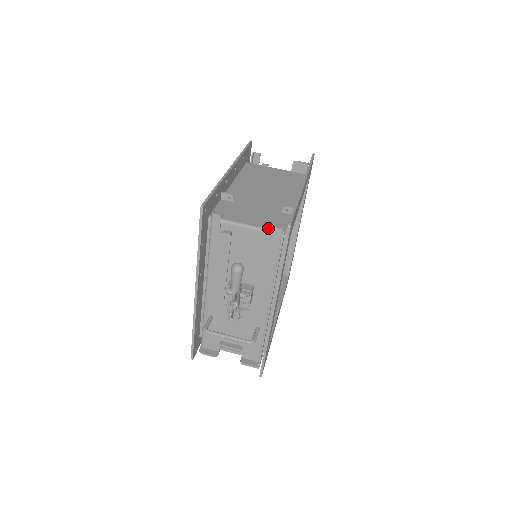
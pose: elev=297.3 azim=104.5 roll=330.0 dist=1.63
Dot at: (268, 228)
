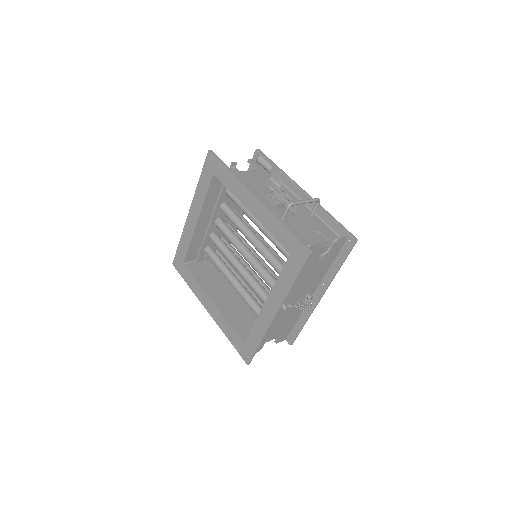
Dot at: (249, 160)
